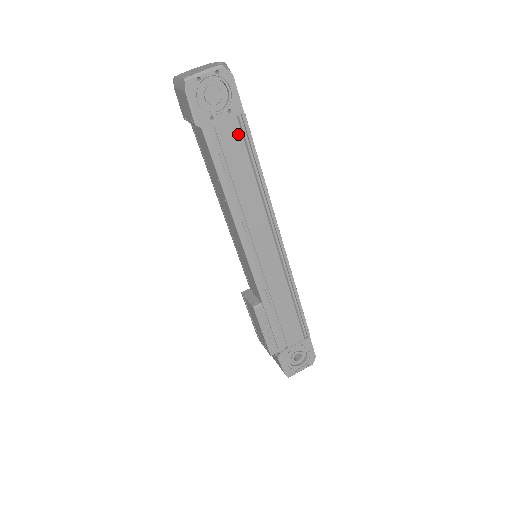
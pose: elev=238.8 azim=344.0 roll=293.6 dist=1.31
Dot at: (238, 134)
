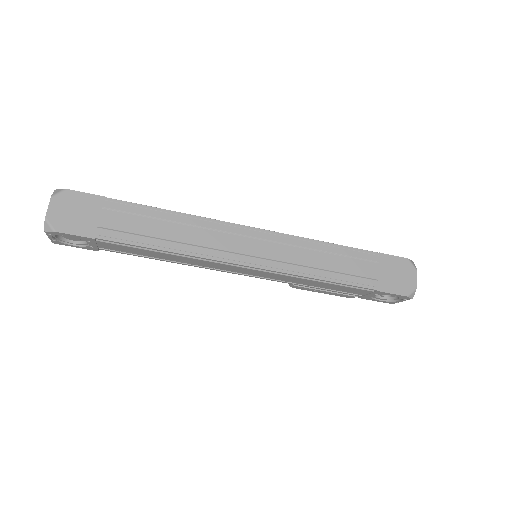
Dot at: (114, 245)
